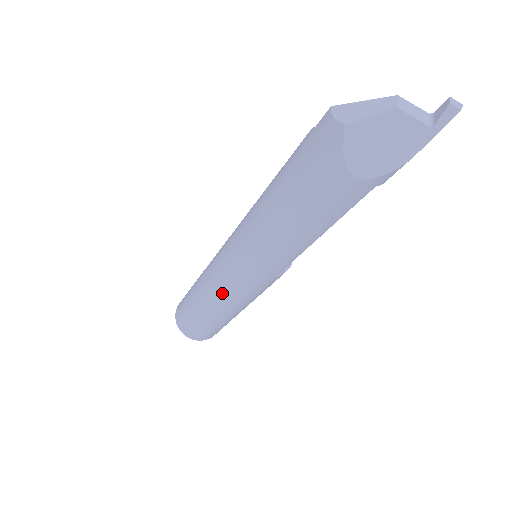
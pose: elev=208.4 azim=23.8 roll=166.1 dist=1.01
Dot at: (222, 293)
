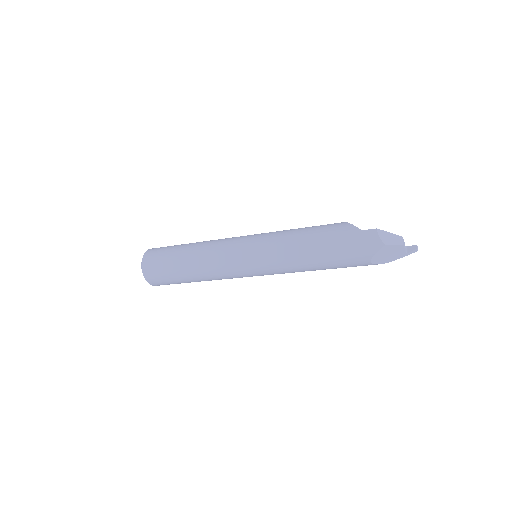
Dot at: (223, 272)
